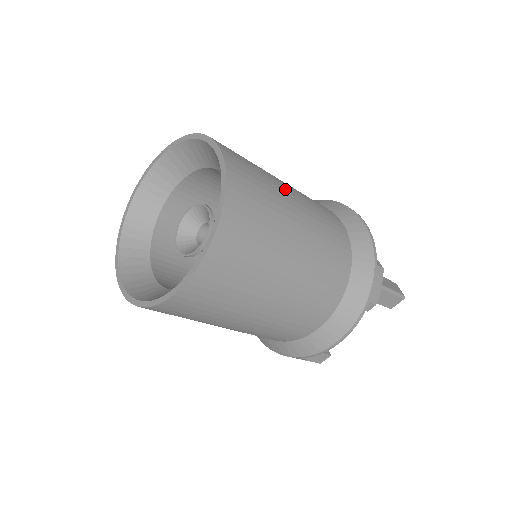
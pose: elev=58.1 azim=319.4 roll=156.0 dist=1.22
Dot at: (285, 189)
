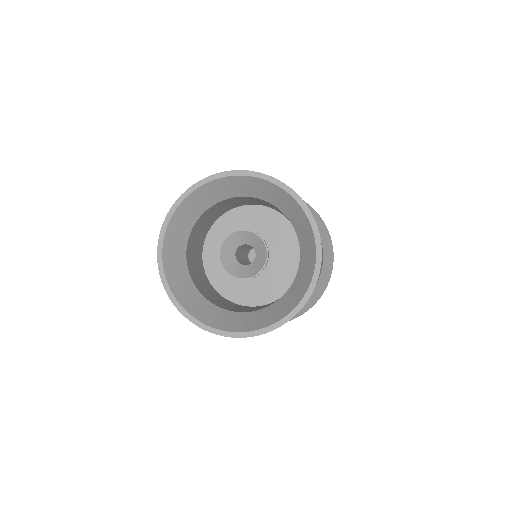
Dot at: occluded
